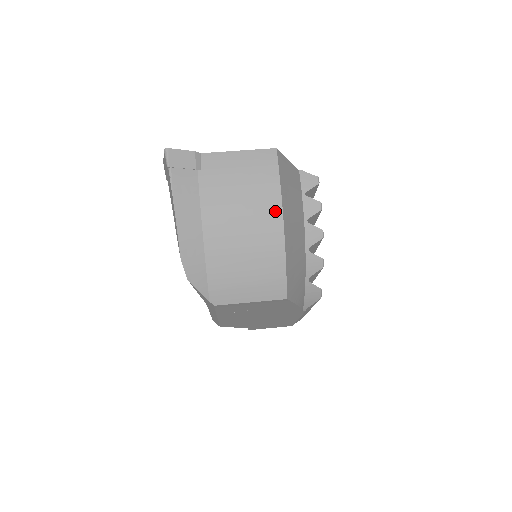
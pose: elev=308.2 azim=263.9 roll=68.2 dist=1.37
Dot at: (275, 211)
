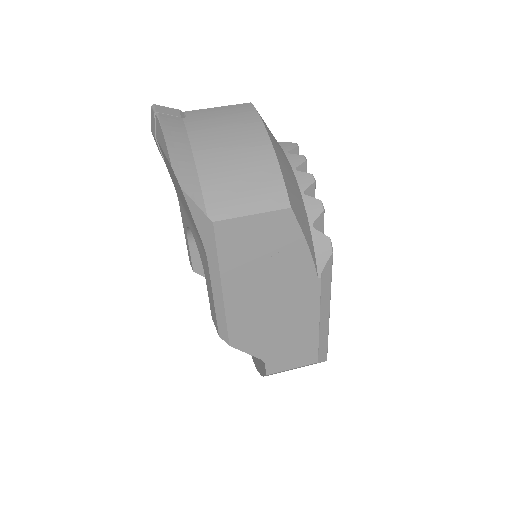
Dot at: (259, 131)
